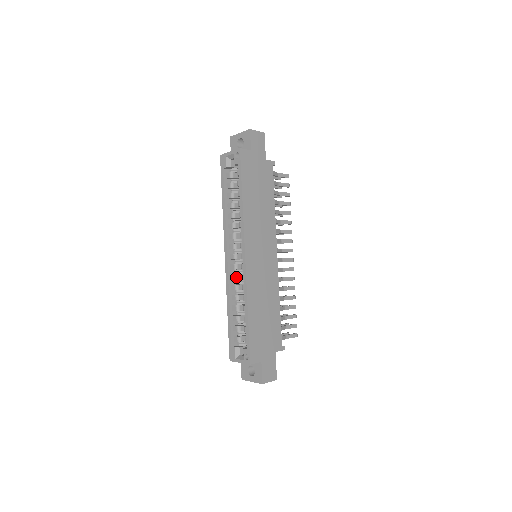
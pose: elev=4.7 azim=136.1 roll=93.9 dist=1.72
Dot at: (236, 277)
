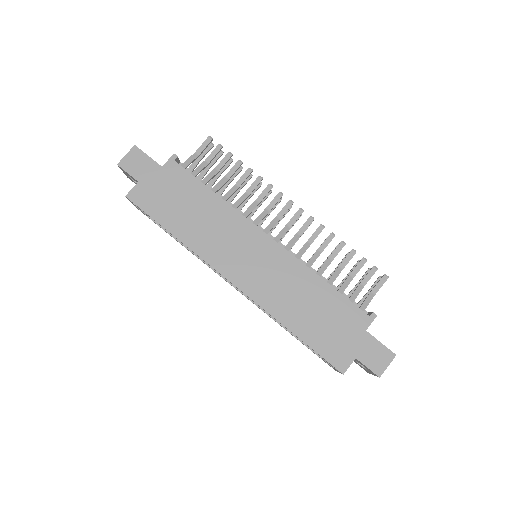
Dot at: occluded
